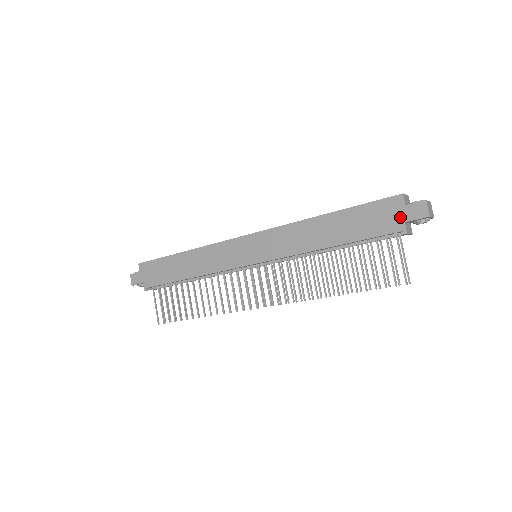
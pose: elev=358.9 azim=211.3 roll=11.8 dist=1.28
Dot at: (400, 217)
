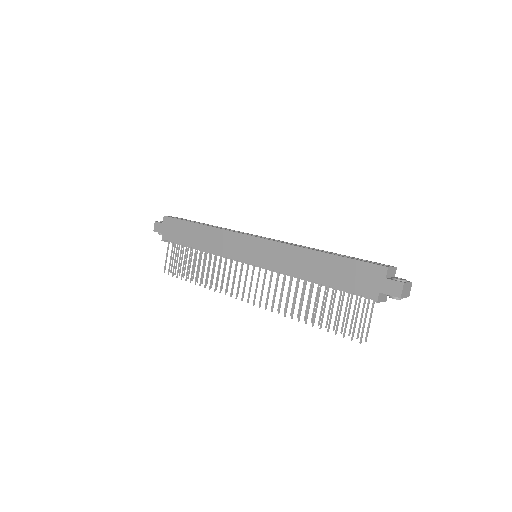
Dot at: (377, 286)
